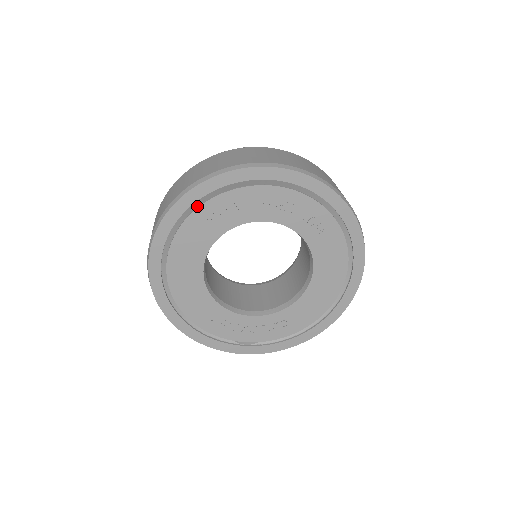
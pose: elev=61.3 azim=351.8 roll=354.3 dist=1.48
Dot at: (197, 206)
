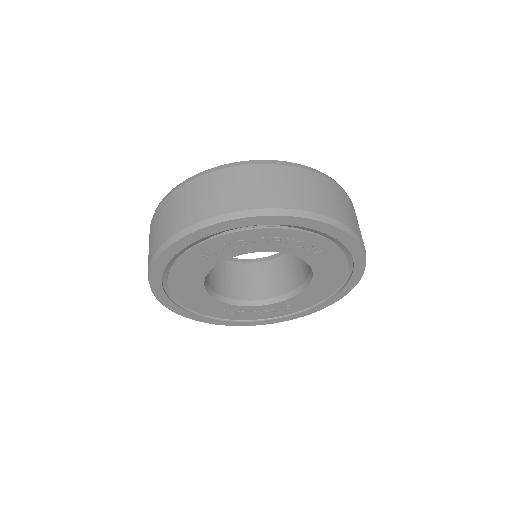
Dot at: (187, 246)
